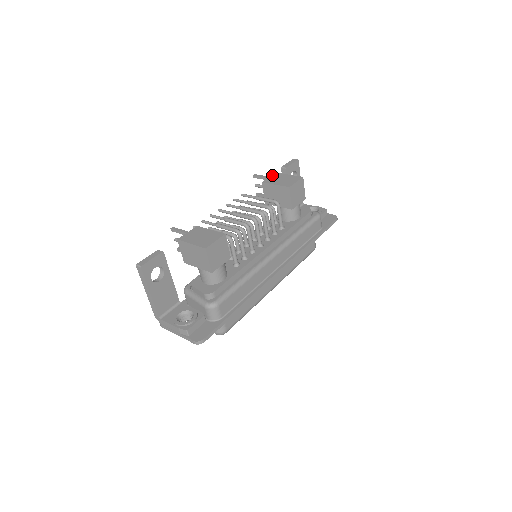
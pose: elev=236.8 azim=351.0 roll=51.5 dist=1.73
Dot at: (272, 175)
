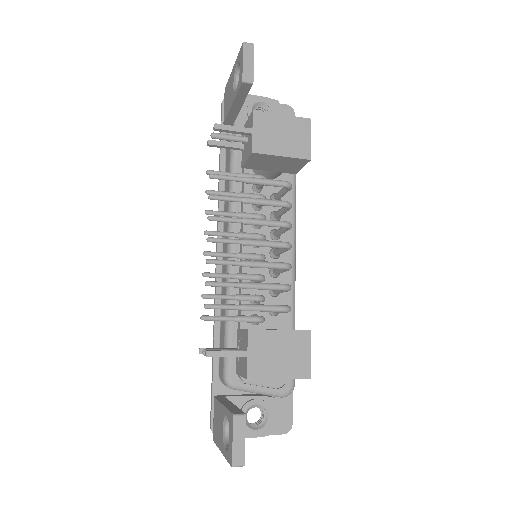
Dot at: (254, 122)
